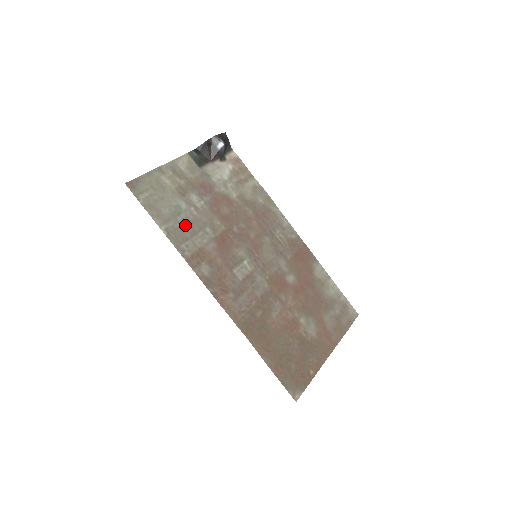
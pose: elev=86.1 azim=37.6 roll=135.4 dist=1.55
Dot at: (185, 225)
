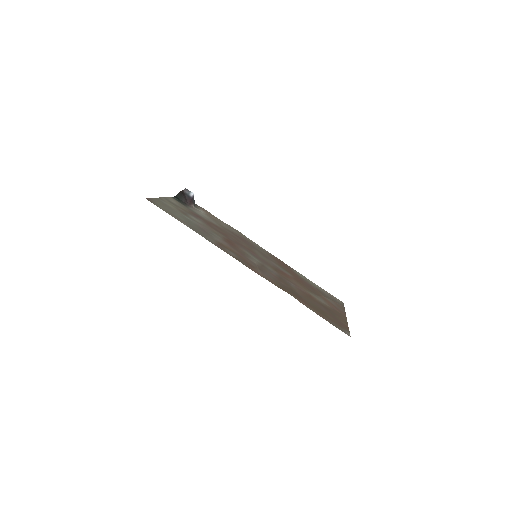
Dot at: (199, 229)
